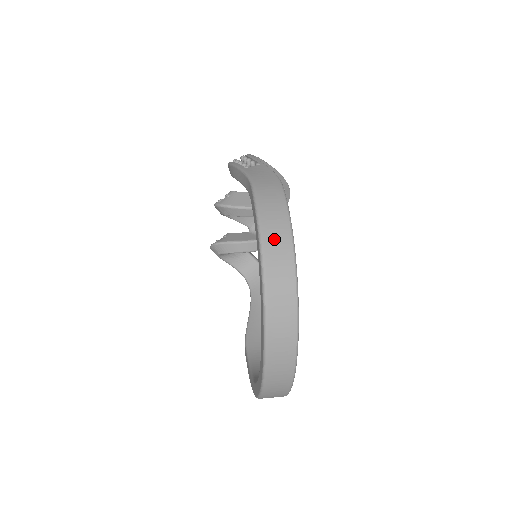
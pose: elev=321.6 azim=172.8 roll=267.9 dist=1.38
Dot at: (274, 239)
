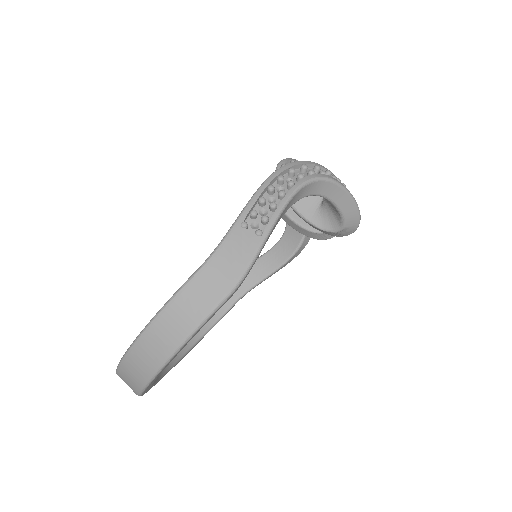
Dot at: (152, 345)
